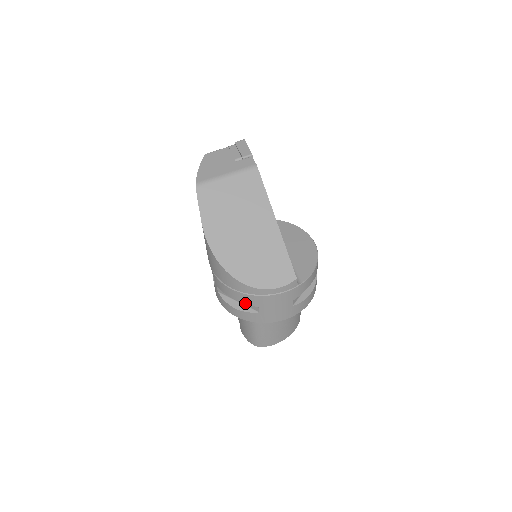
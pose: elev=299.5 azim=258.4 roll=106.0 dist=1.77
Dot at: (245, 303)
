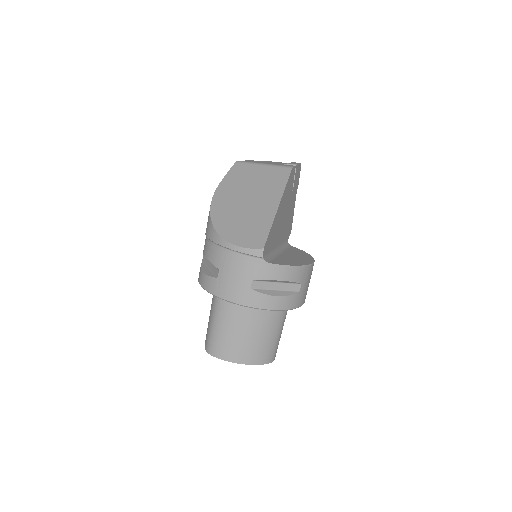
Dot at: (211, 262)
